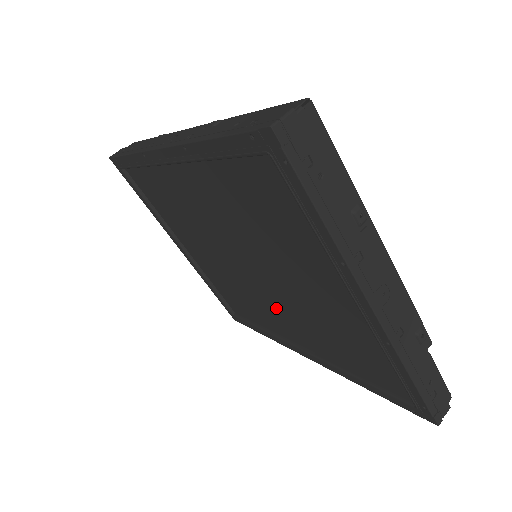
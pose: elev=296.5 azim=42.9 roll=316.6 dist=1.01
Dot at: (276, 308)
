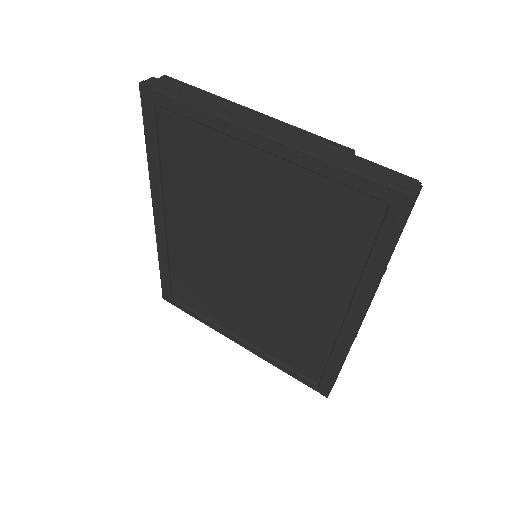
Dot at: (296, 288)
